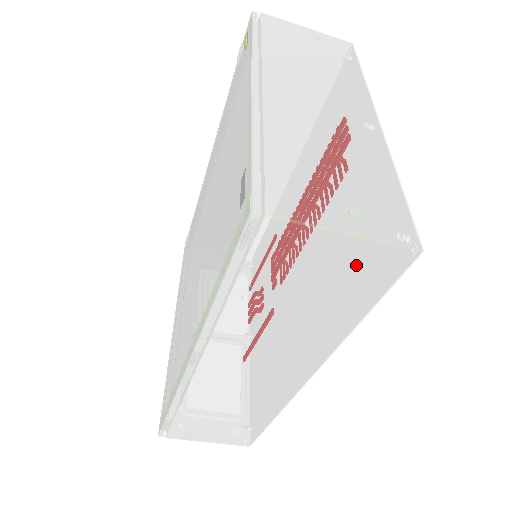
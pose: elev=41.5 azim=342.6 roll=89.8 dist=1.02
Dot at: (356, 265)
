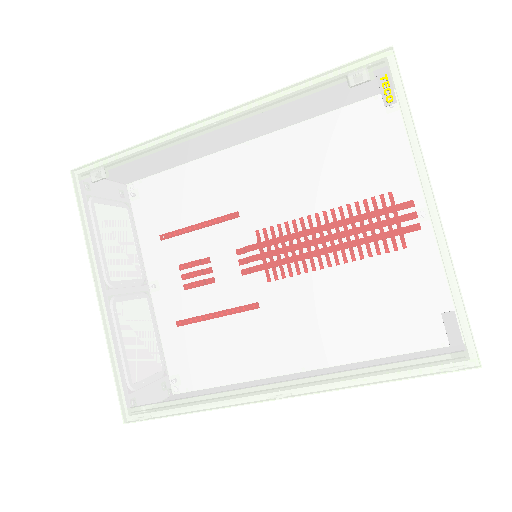
Dot at: occluded
